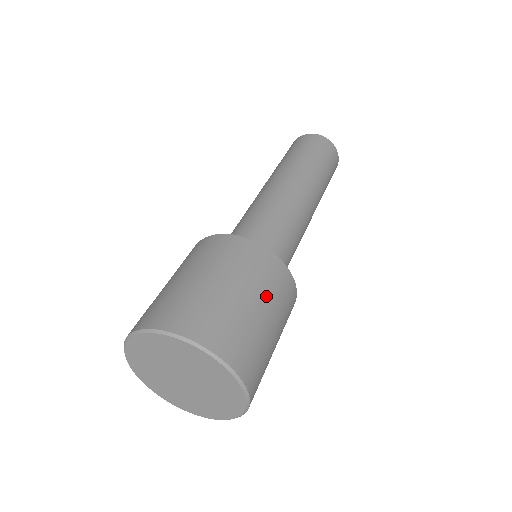
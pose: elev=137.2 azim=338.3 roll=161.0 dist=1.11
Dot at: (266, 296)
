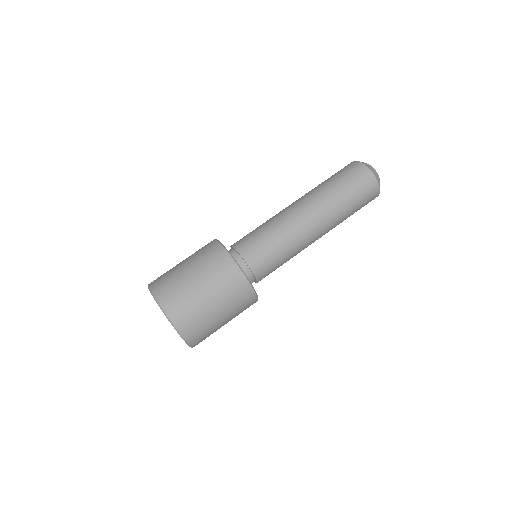
Dot at: (206, 275)
